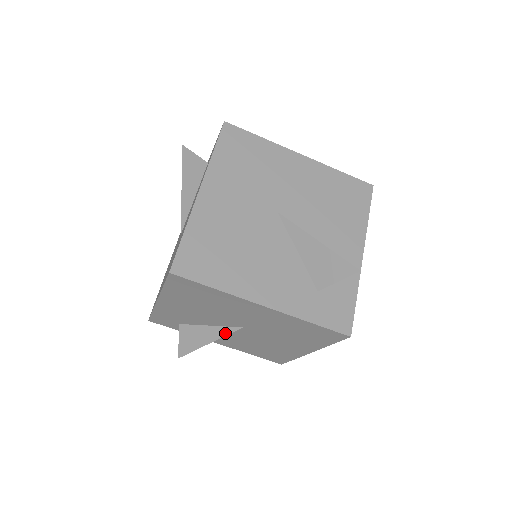
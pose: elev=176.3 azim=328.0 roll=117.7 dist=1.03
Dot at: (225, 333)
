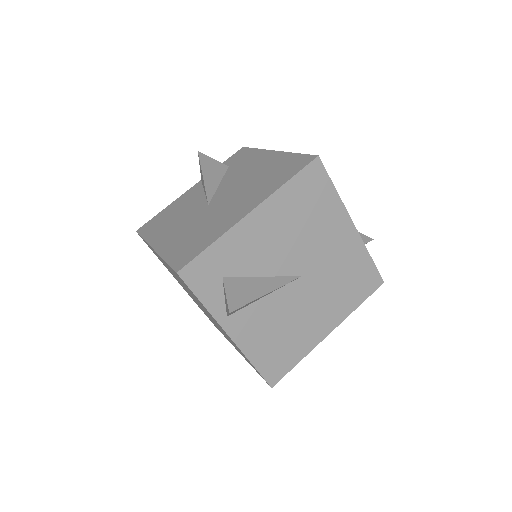
Dot at: (285, 282)
